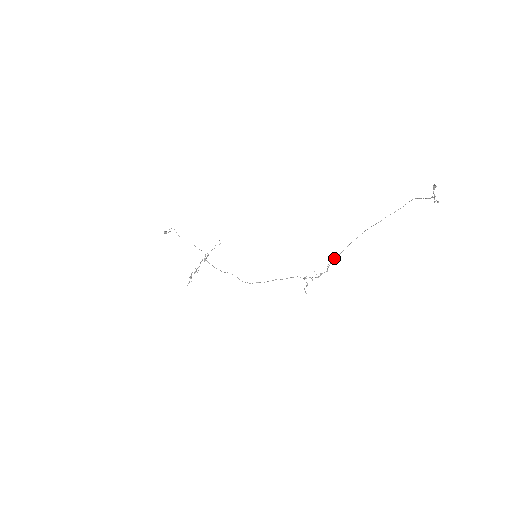
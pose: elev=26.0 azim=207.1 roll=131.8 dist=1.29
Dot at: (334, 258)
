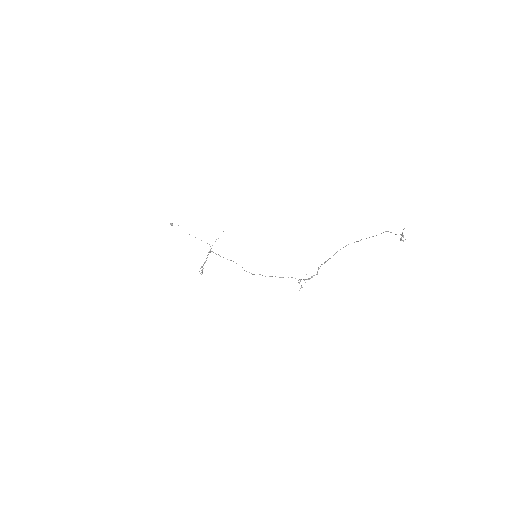
Dot at: (322, 264)
